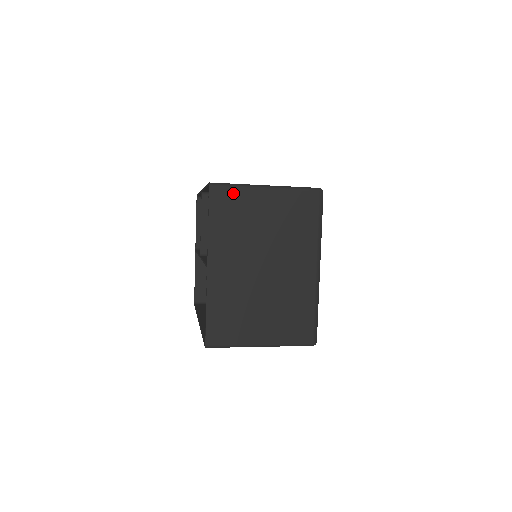
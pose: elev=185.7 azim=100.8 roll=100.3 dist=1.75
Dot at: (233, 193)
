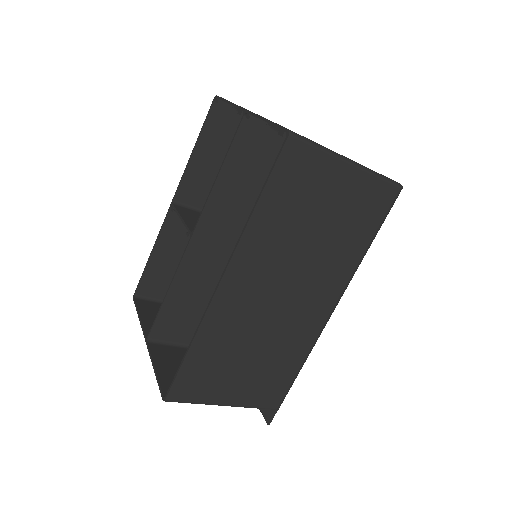
Dot at: occluded
